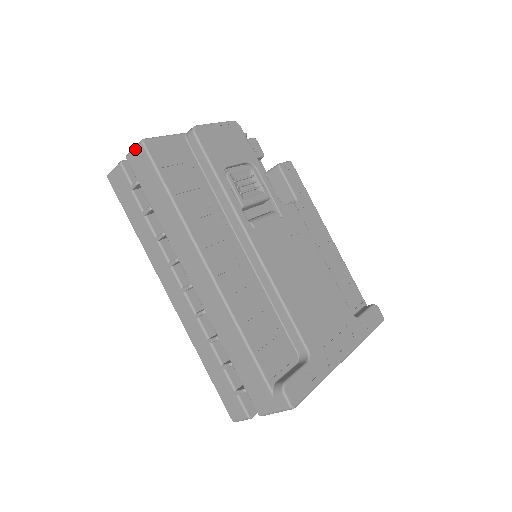
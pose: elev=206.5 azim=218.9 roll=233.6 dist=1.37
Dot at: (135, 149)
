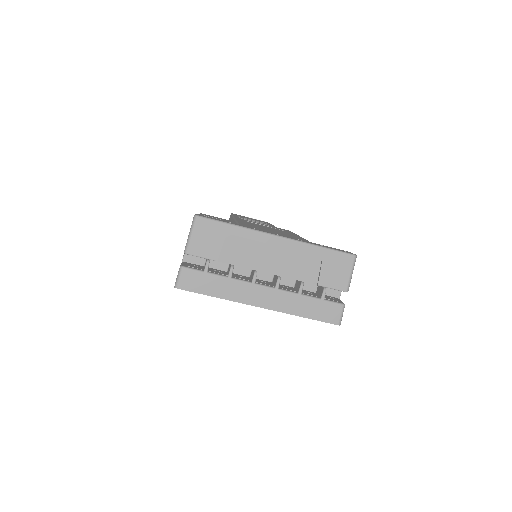
Dot at: occluded
